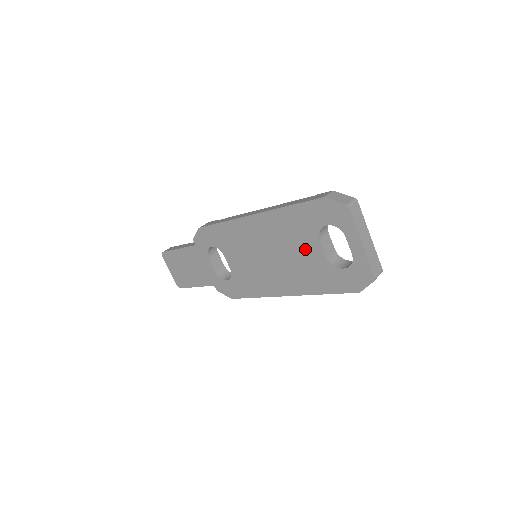
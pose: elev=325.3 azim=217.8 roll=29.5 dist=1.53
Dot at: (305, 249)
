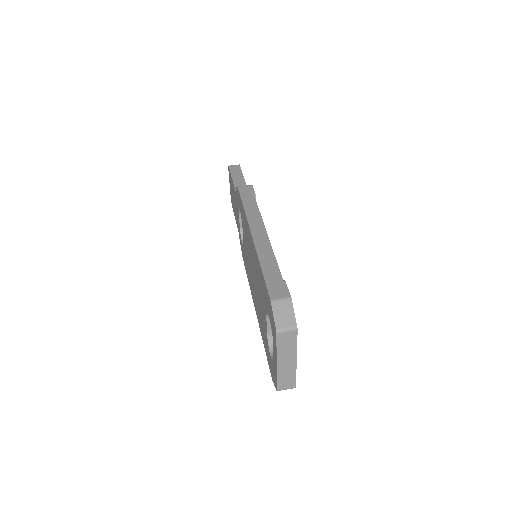
Dot at: (262, 306)
